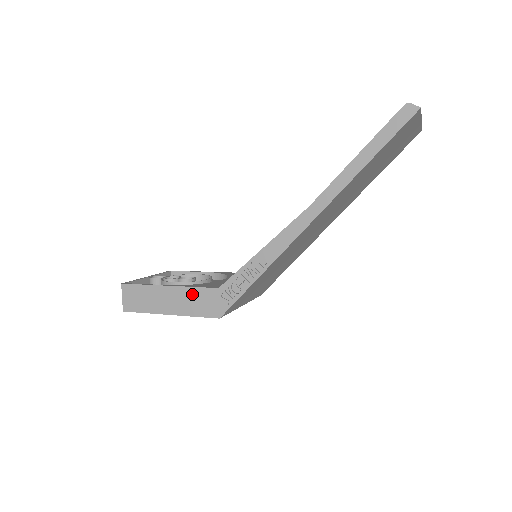
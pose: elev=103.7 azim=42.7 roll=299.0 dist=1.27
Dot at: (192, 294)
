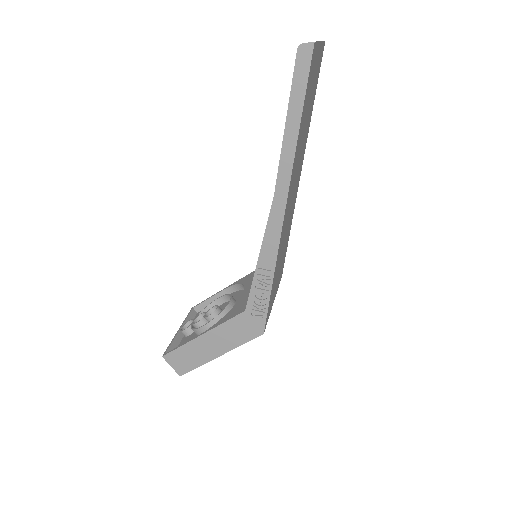
Dot at: (226, 329)
